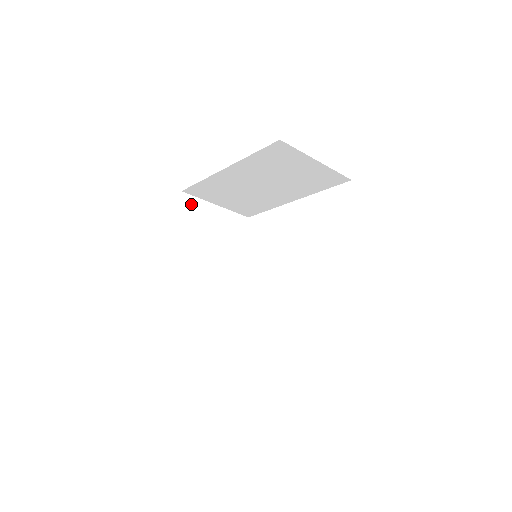
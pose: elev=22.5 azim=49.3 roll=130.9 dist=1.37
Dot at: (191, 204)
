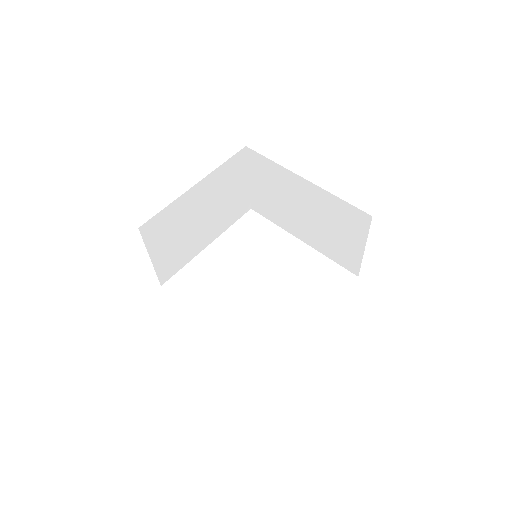
Dot at: (240, 161)
